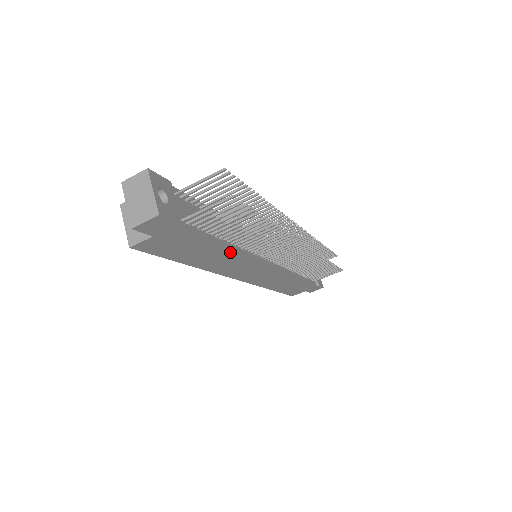
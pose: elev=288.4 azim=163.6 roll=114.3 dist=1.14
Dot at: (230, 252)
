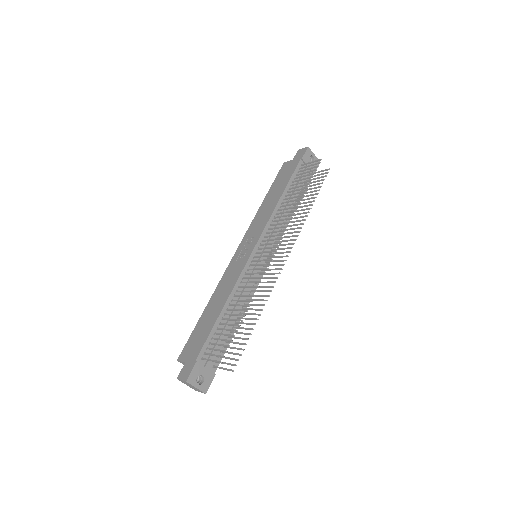
Dot at: occluded
